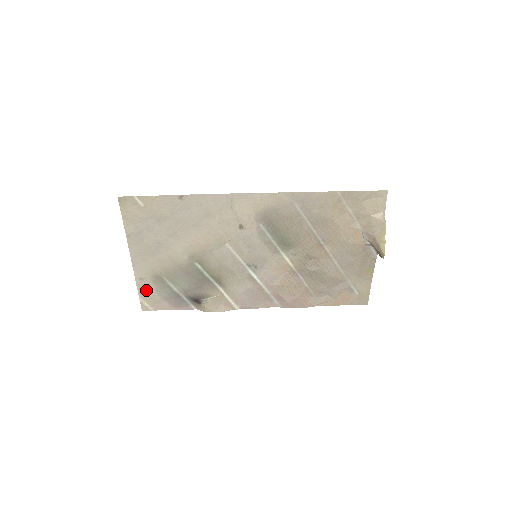
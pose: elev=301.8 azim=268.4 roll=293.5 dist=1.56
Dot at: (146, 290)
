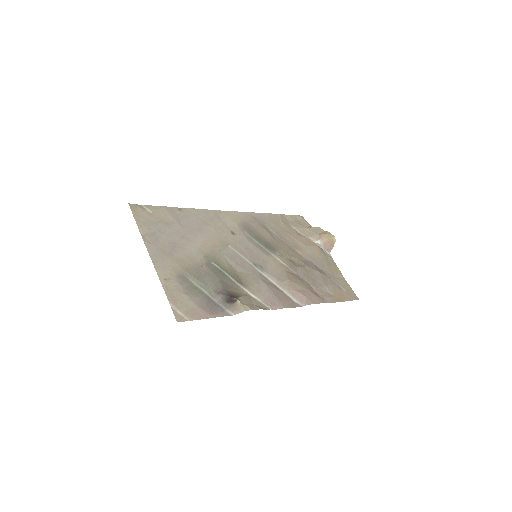
Dot at: (174, 294)
